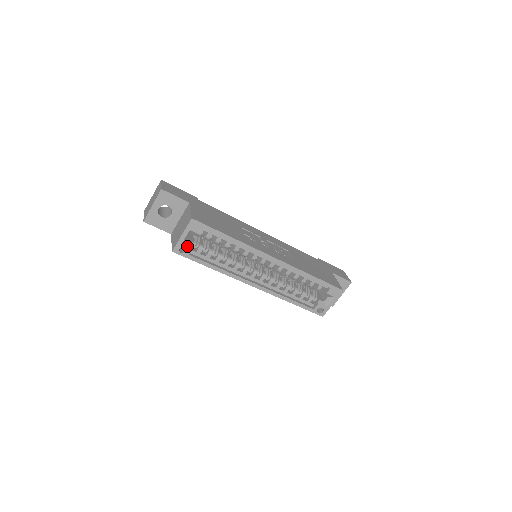
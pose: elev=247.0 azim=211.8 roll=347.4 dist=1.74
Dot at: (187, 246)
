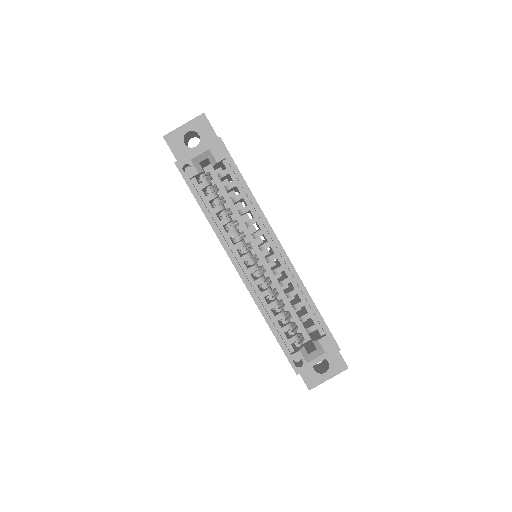
Dot at: (195, 167)
